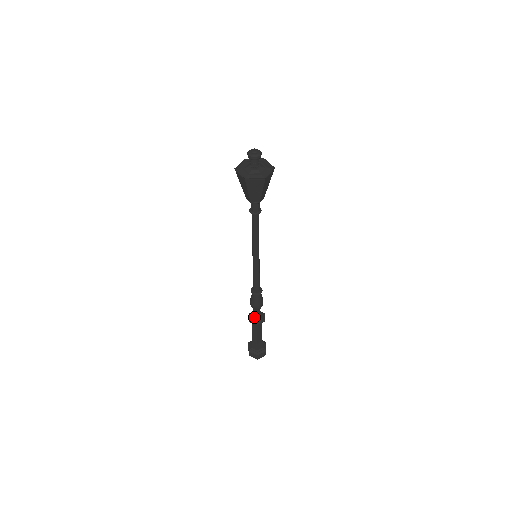
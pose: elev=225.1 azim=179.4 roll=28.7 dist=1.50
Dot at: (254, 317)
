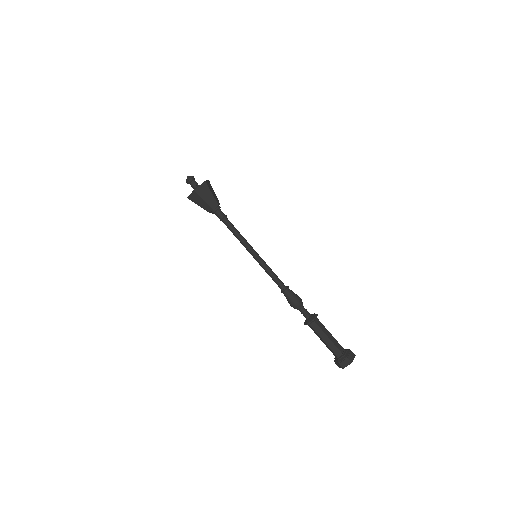
Dot at: (307, 319)
